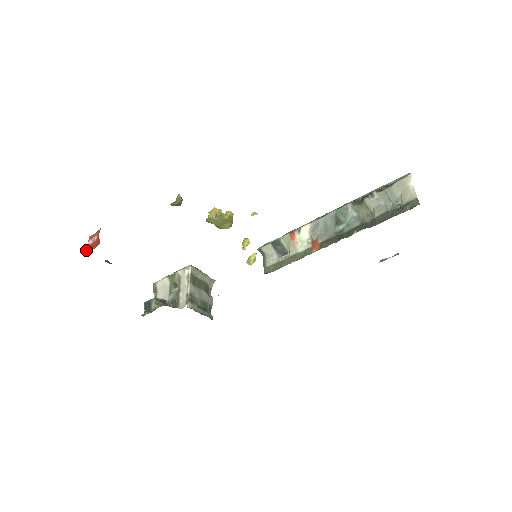
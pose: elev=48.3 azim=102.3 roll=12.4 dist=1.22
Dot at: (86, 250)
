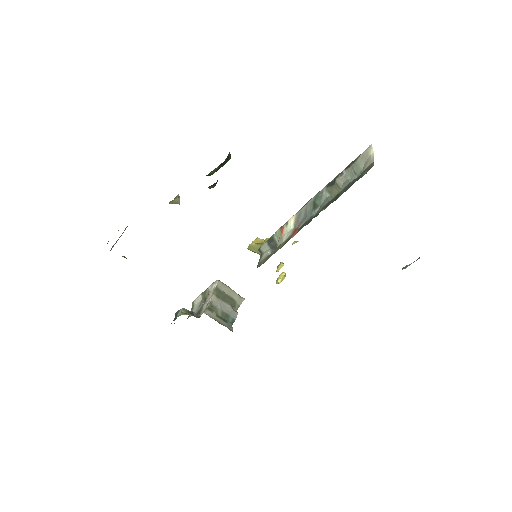
Dot at: occluded
